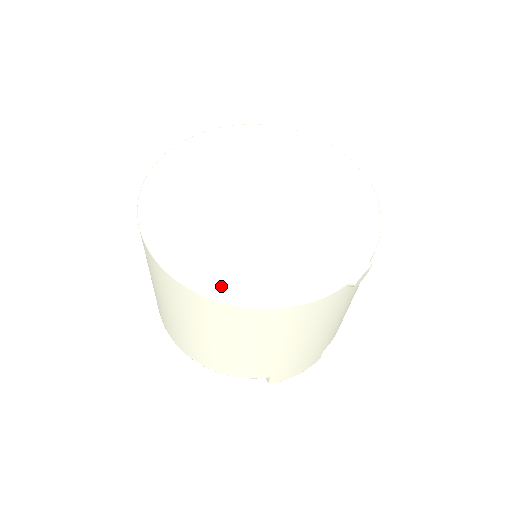
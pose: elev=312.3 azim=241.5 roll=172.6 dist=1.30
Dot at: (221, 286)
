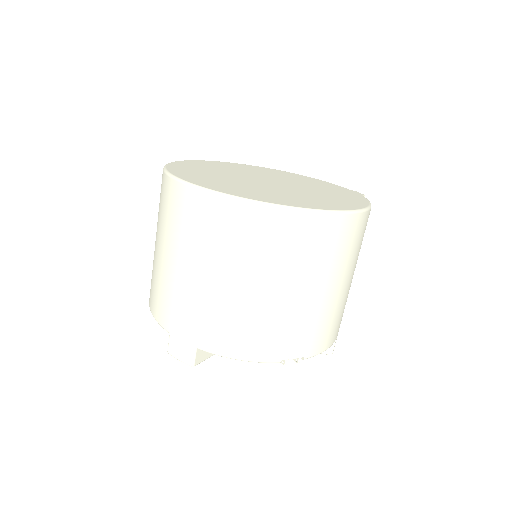
Dot at: (338, 207)
